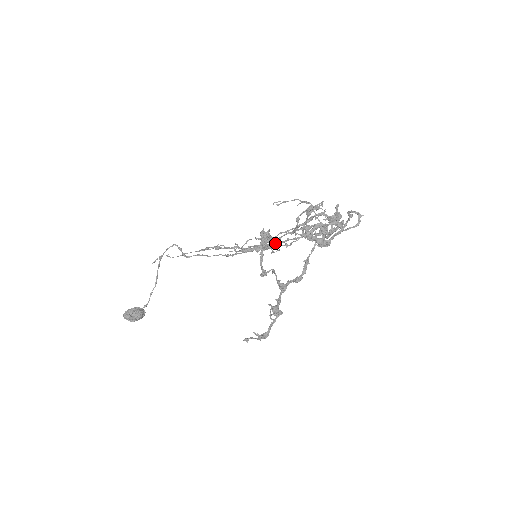
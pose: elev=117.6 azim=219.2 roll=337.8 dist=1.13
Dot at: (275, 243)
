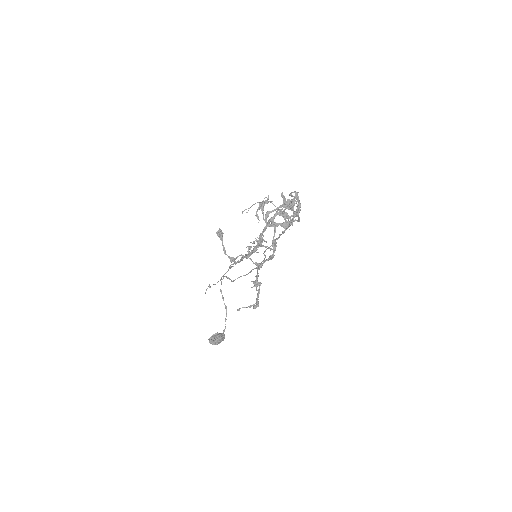
Dot at: (260, 240)
